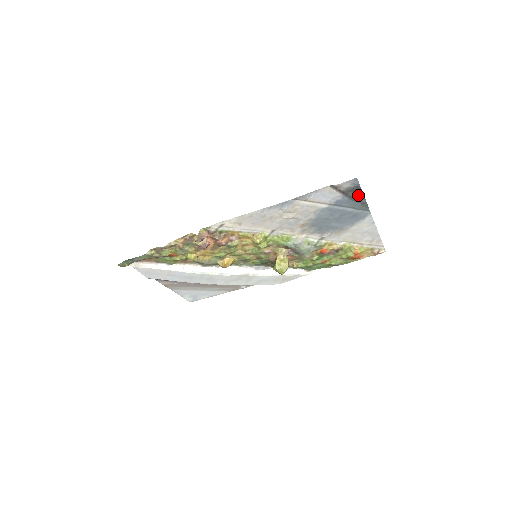
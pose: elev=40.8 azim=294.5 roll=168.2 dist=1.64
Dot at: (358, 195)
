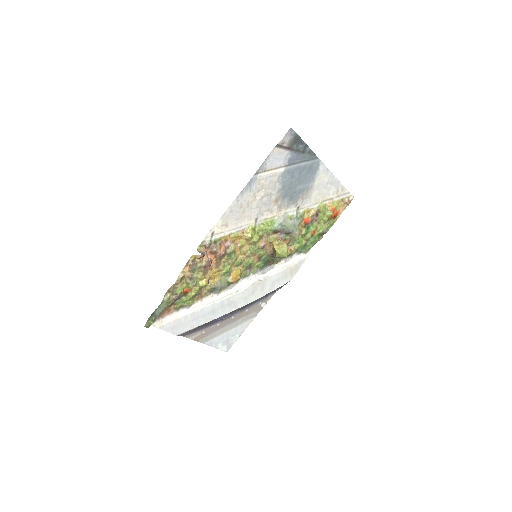
Dot at: (301, 145)
